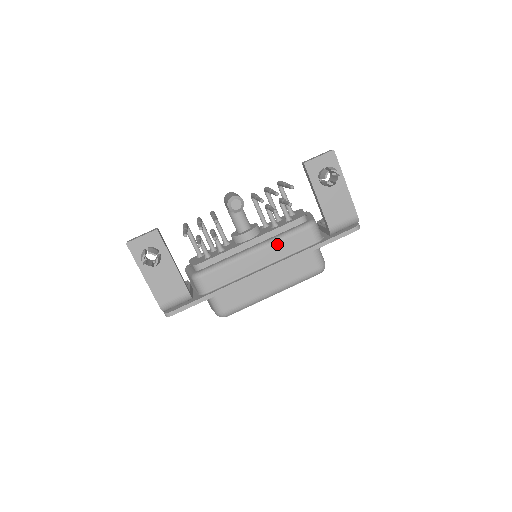
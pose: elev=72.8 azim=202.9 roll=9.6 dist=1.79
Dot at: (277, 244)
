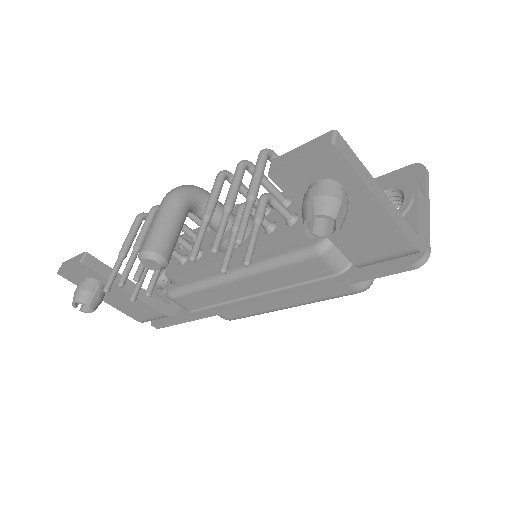
Dot at: (266, 274)
